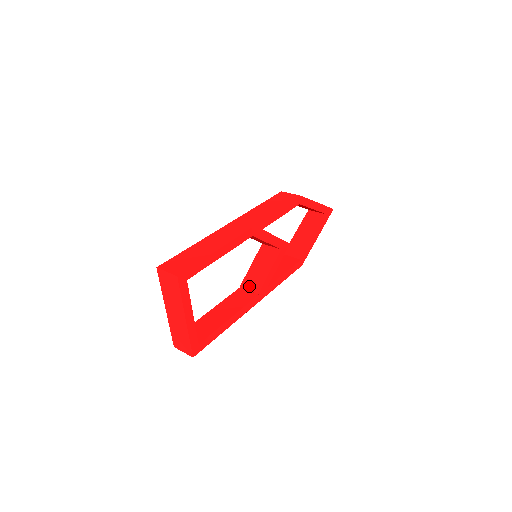
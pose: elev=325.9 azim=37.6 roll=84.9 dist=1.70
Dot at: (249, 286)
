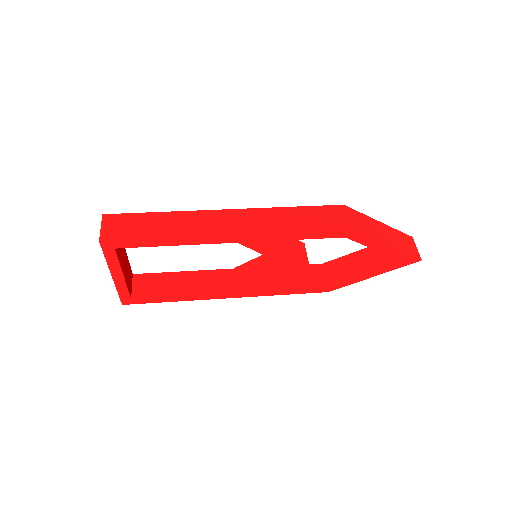
Dot at: (239, 276)
